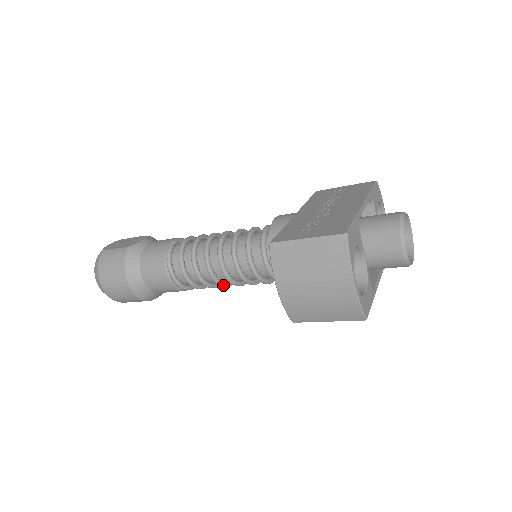
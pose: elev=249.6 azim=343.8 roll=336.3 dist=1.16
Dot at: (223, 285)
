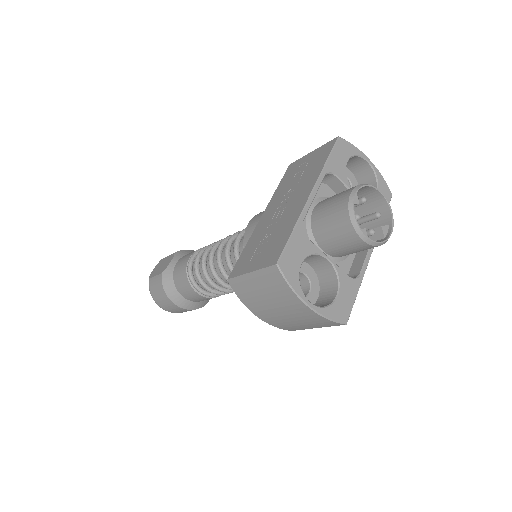
Dot at: occluded
